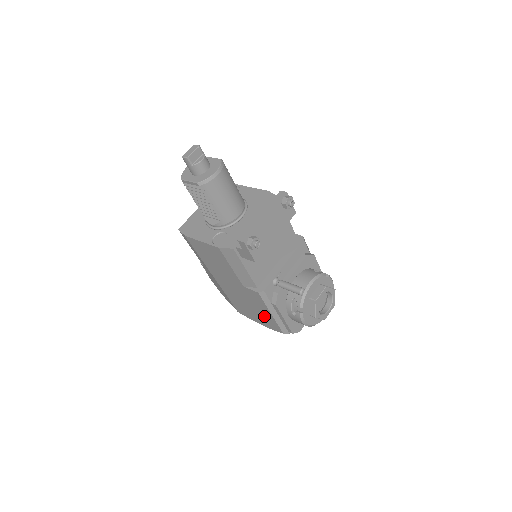
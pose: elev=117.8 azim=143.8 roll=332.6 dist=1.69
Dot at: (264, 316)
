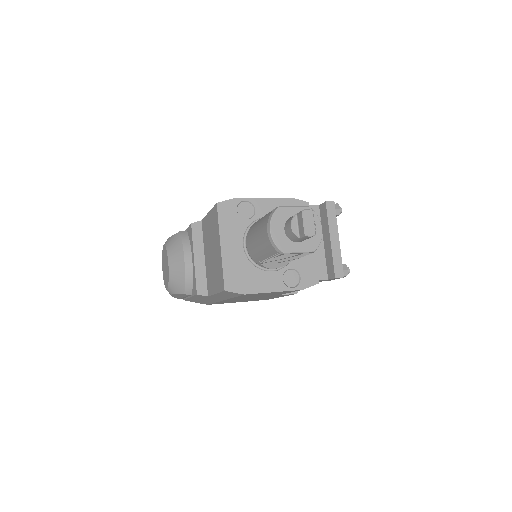
Dot at: occluded
